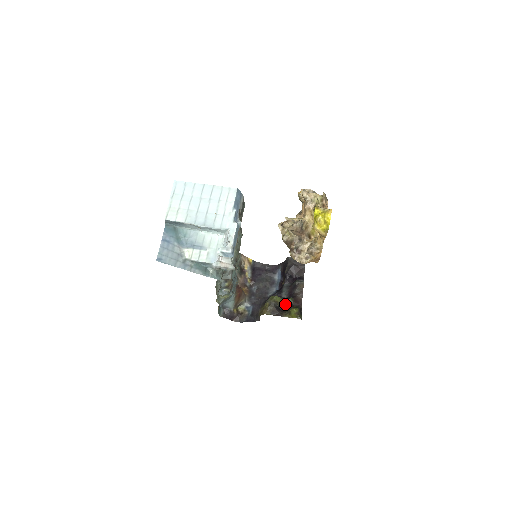
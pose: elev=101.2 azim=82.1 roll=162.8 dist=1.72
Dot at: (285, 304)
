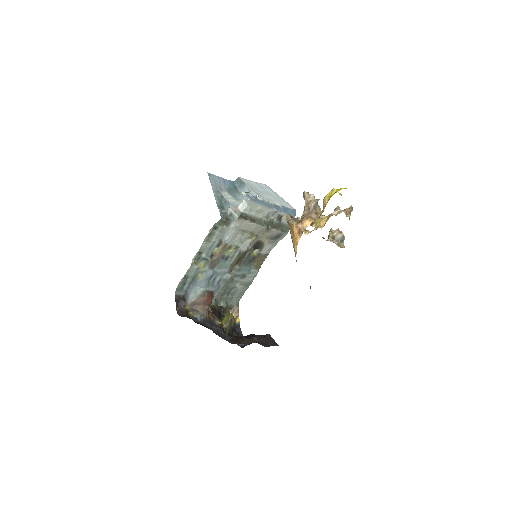
Dot at: occluded
